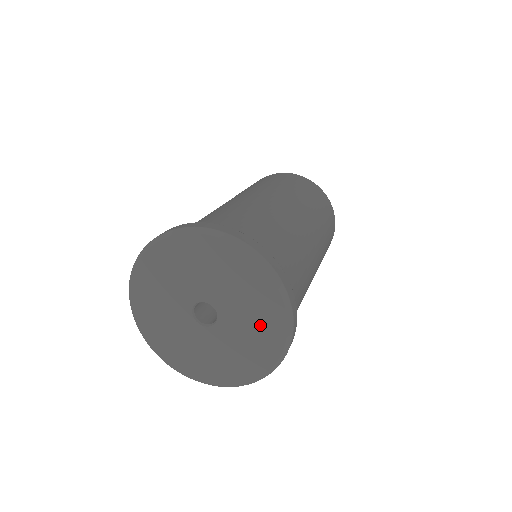
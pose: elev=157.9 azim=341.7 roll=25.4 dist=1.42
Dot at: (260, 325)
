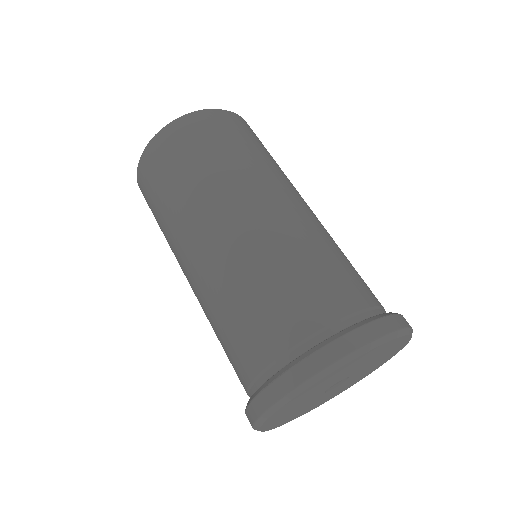
Dot at: (378, 354)
